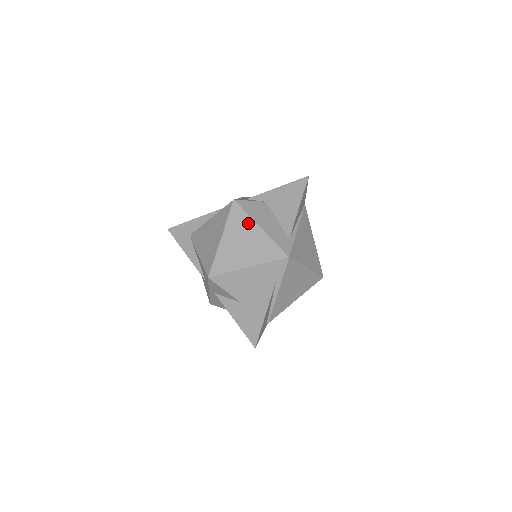
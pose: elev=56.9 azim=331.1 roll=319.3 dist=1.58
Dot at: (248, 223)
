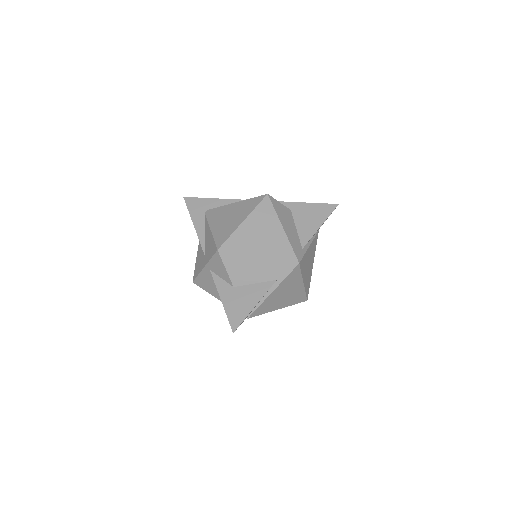
Dot at: (273, 219)
